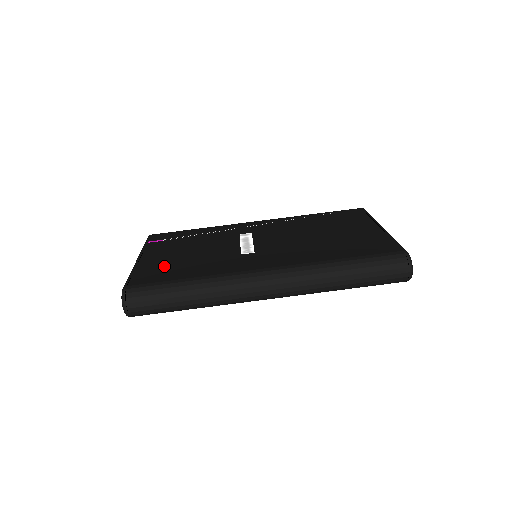
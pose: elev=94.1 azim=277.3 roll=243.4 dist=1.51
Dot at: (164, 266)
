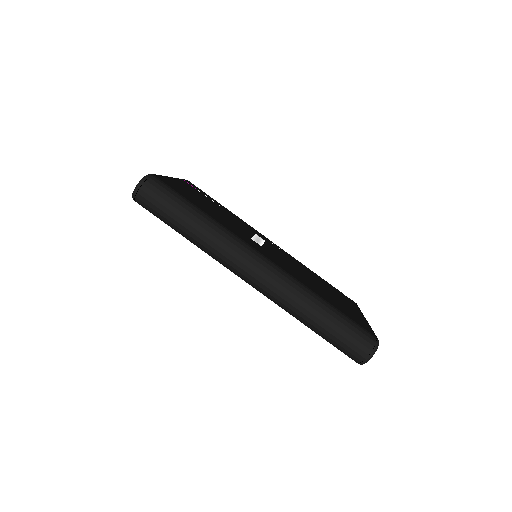
Dot at: (189, 194)
